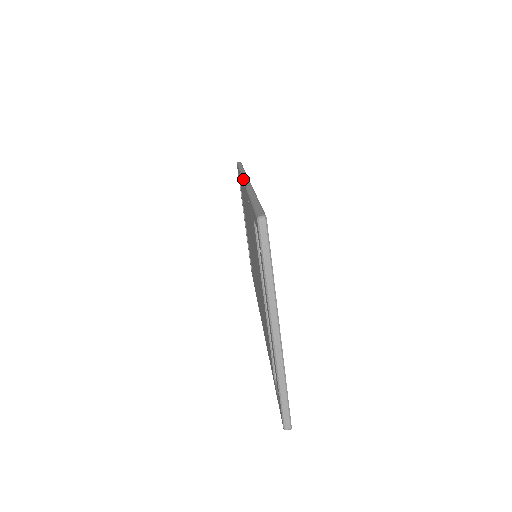
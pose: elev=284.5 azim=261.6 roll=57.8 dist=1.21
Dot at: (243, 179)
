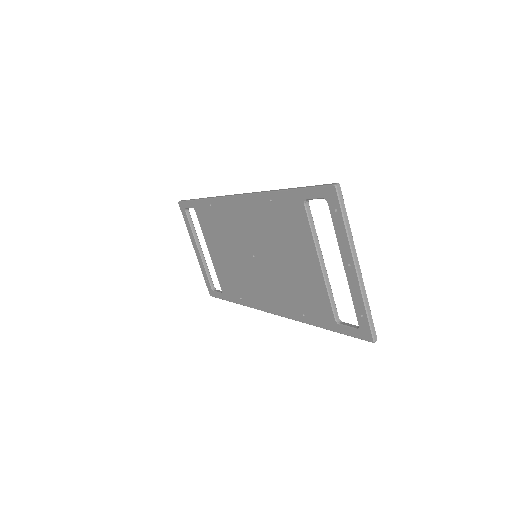
Dot at: (235, 195)
